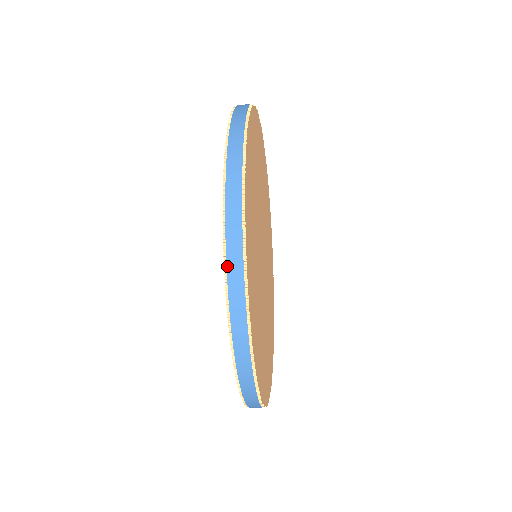
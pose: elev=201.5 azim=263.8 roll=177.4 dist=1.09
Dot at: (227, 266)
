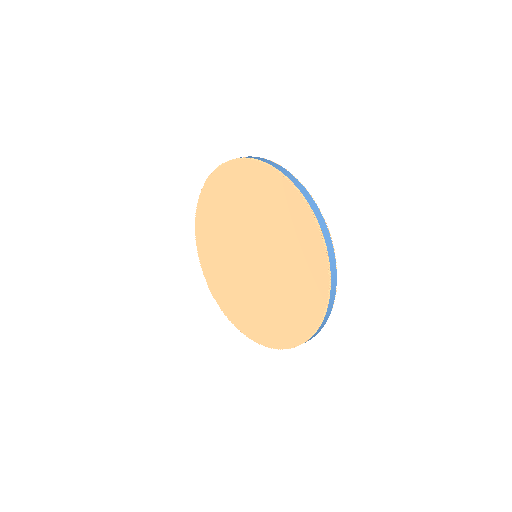
Dot at: occluded
